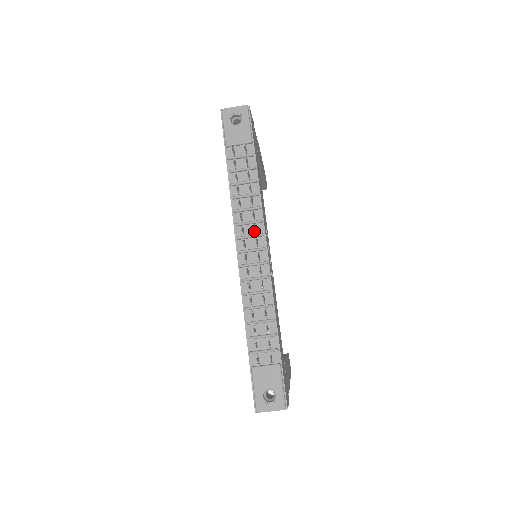
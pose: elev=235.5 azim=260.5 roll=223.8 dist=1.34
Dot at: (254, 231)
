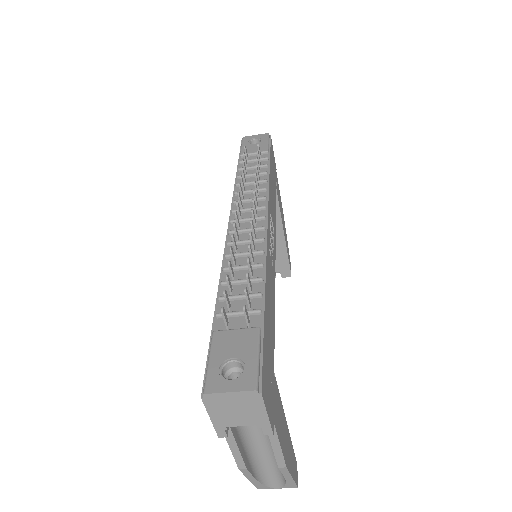
Dot at: occluded
